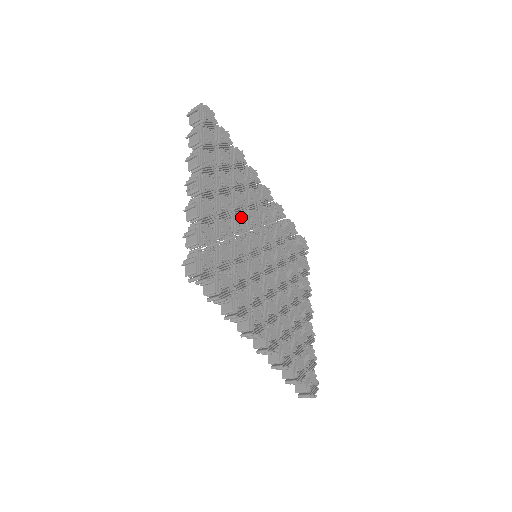
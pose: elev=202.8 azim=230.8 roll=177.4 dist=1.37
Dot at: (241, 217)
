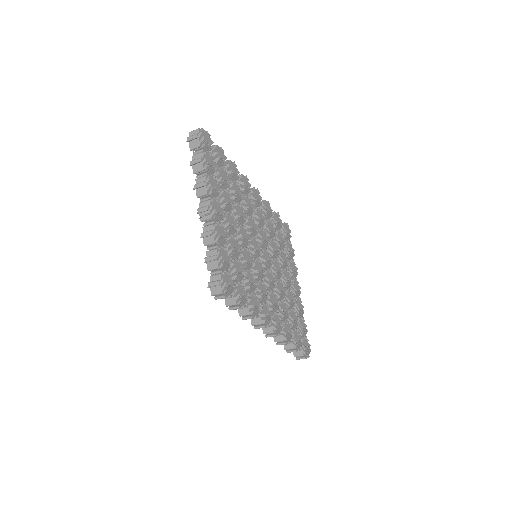
Dot at: (242, 227)
